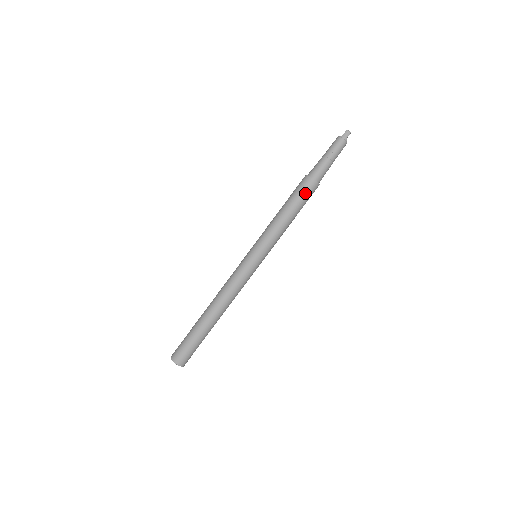
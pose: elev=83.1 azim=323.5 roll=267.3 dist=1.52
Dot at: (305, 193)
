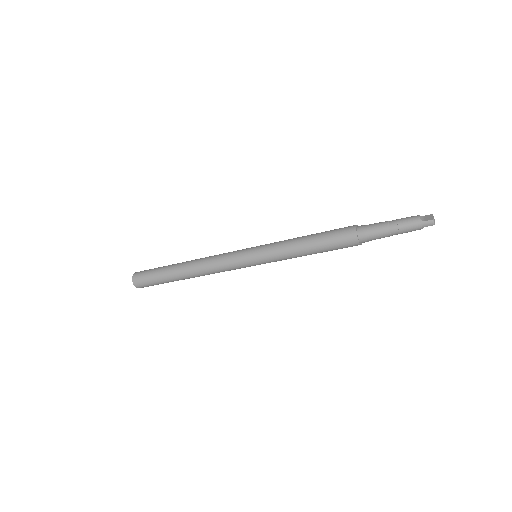
Dot at: (340, 246)
